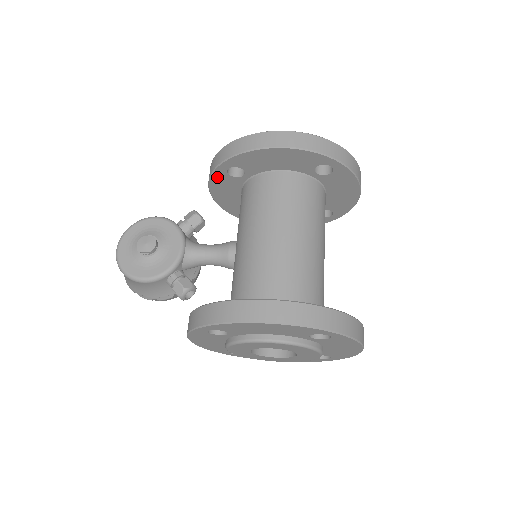
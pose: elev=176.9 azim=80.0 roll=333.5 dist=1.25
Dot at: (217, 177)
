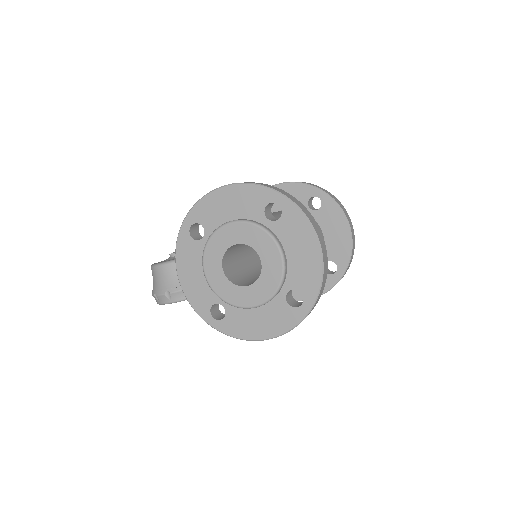
Dot at: occluded
